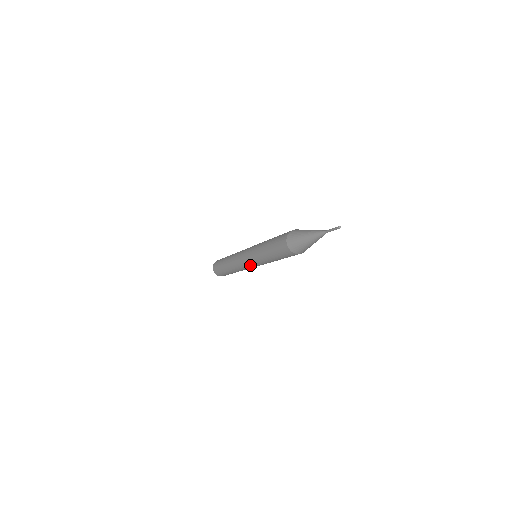
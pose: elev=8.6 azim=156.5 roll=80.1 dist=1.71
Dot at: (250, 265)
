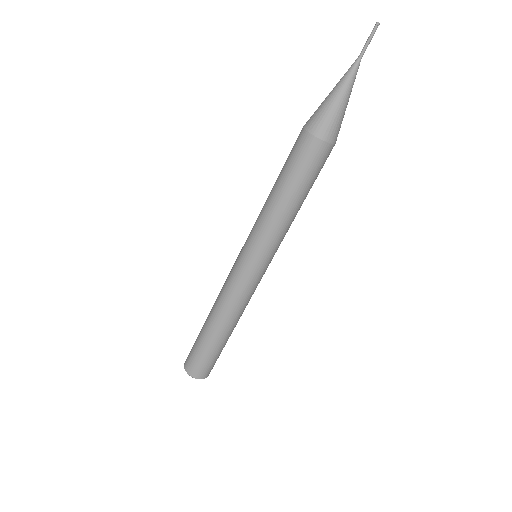
Dot at: (257, 270)
